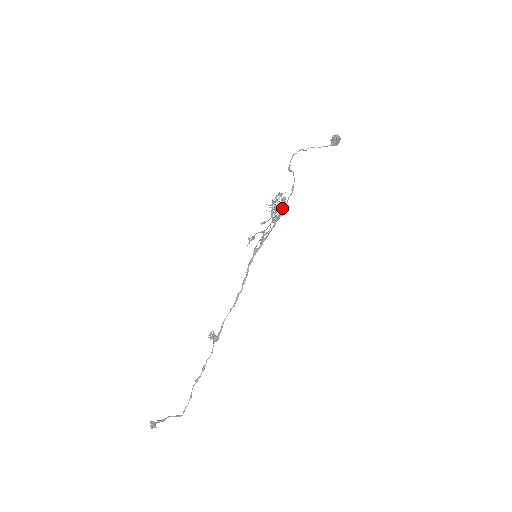
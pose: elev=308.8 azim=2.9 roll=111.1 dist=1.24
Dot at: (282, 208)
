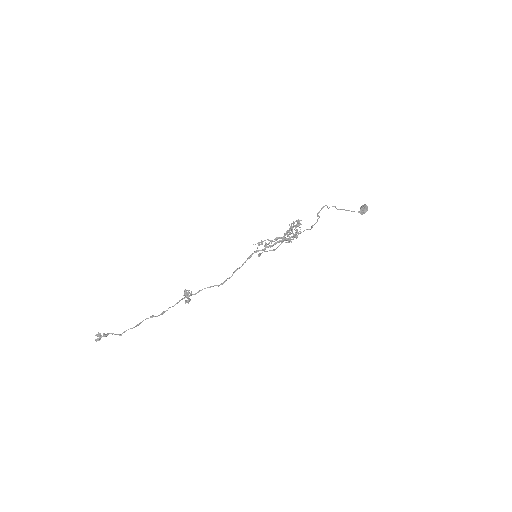
Dot at: (295, 233)
